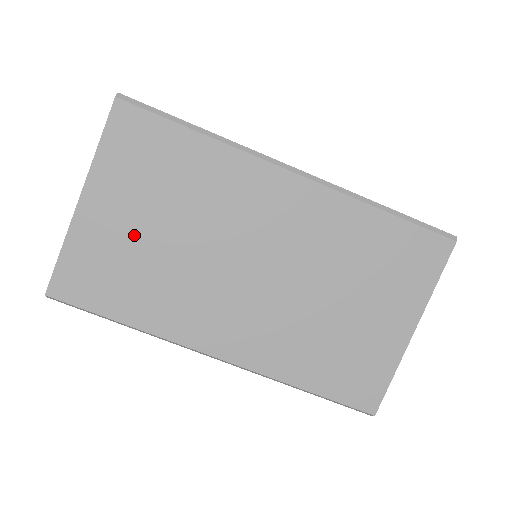
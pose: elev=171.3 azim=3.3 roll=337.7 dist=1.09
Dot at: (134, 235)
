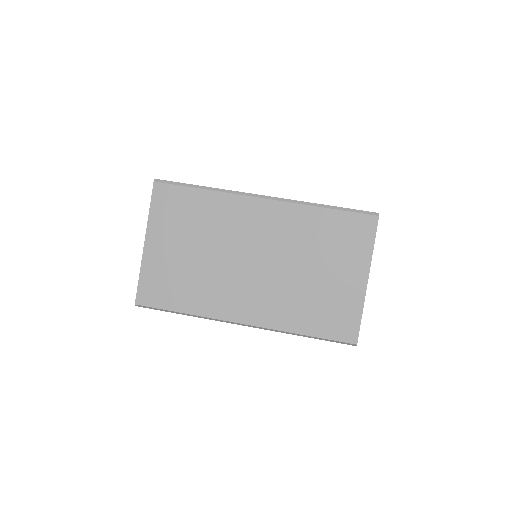
Dot at: (178, 257)
